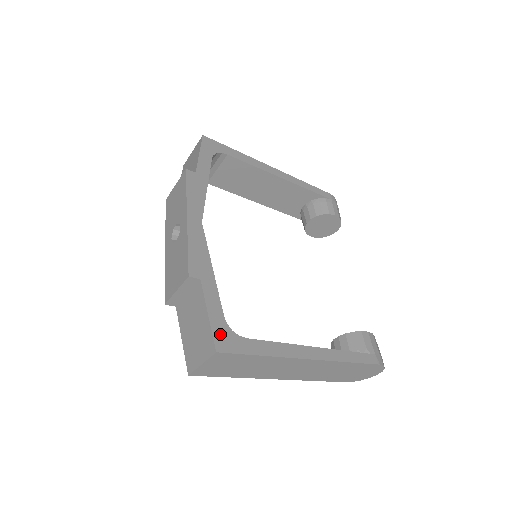
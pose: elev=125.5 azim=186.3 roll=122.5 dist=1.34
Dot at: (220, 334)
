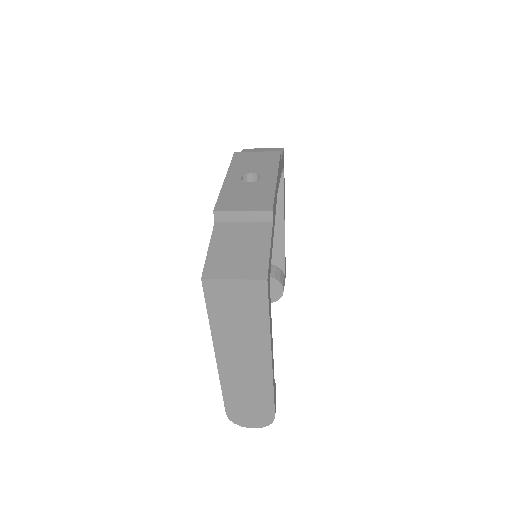
Dot at: (269, 271)
